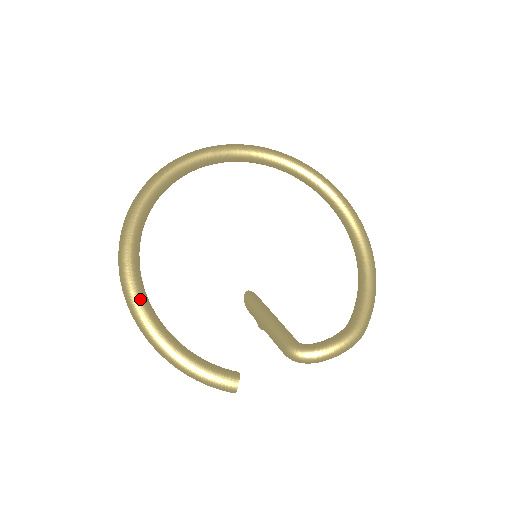
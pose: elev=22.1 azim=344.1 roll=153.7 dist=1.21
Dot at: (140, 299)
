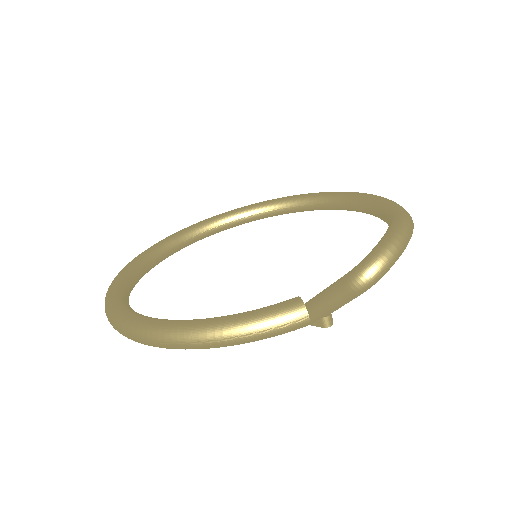
Dot at: (141, 317)
